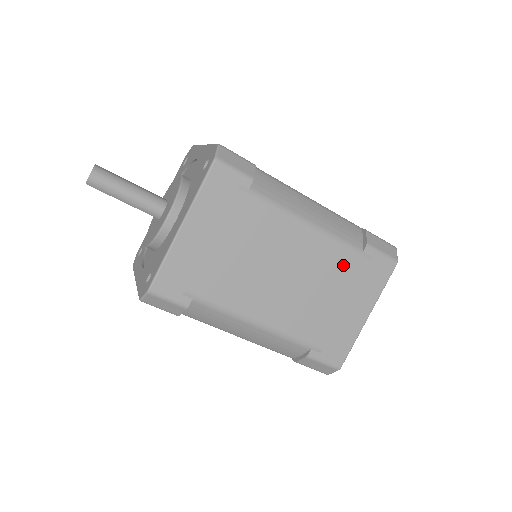
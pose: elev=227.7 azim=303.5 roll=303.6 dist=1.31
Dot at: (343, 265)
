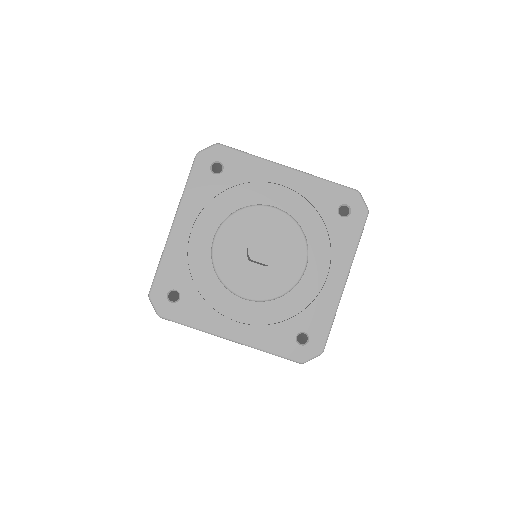
Dot at: occluded
